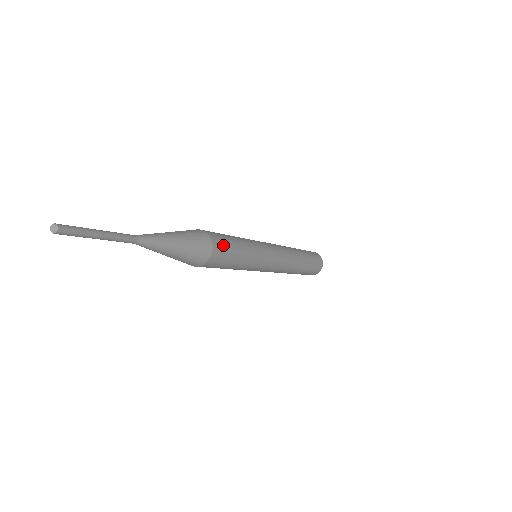
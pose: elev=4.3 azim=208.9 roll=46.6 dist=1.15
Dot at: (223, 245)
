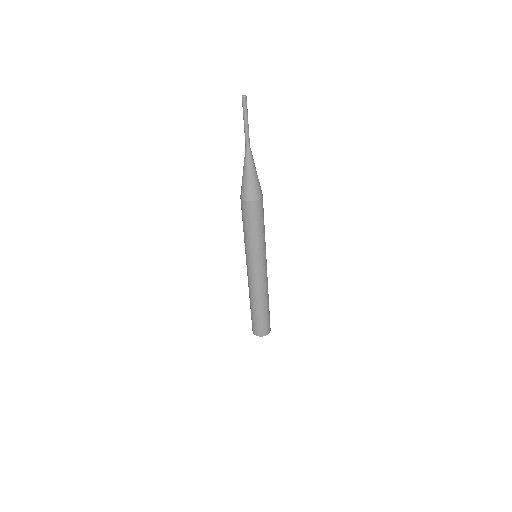
Dot at: occluded
